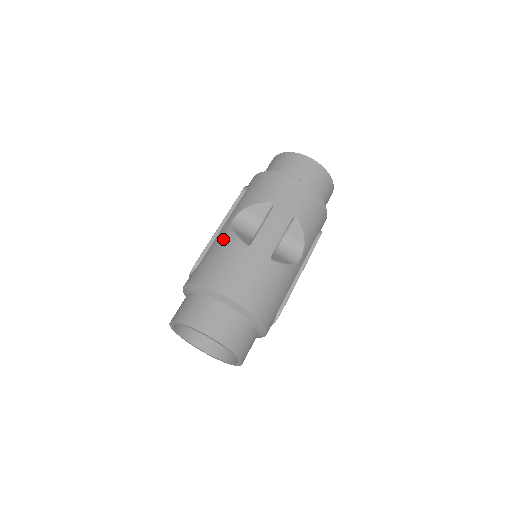
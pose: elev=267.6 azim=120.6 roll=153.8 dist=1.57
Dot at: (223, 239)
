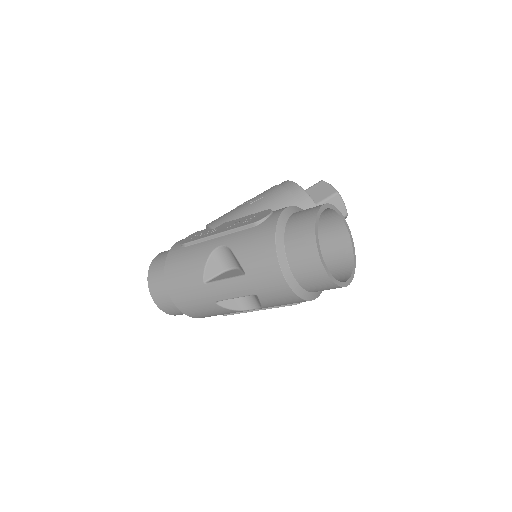
Dot at: (200, 255)
